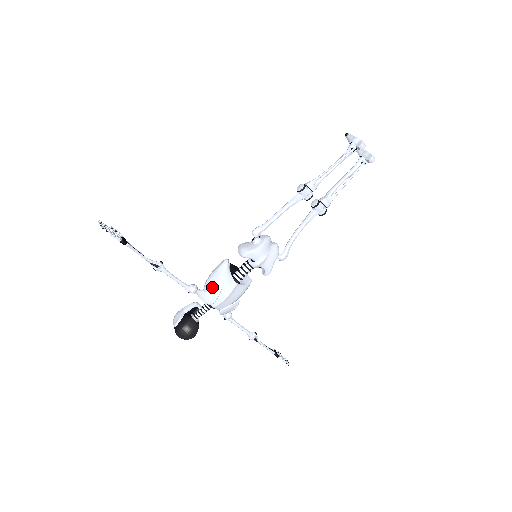
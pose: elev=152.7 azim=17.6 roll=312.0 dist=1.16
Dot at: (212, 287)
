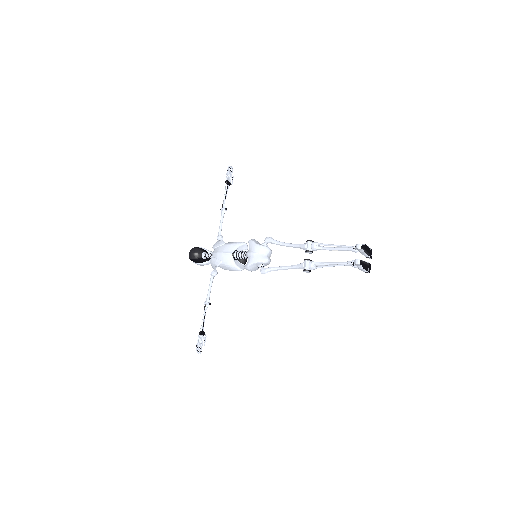
Dot at: occluded
